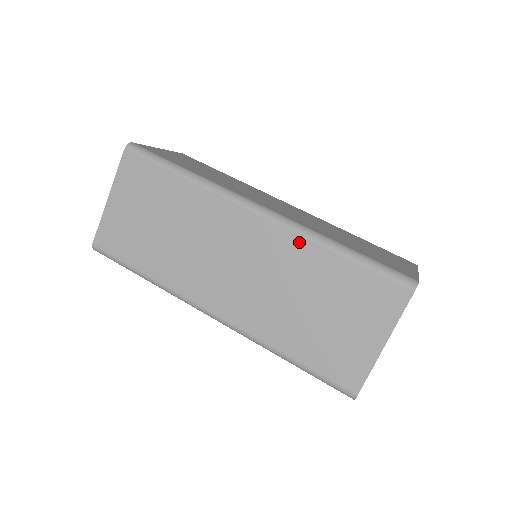
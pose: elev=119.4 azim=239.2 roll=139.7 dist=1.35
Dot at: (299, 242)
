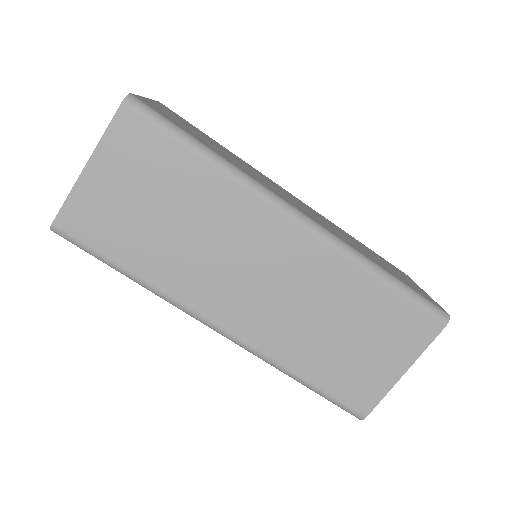
Dot at: occluded
